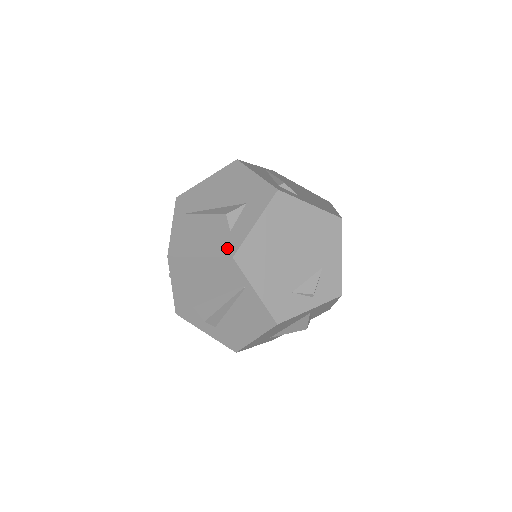
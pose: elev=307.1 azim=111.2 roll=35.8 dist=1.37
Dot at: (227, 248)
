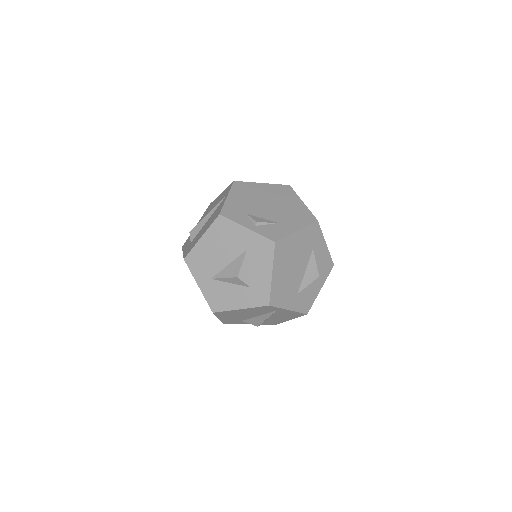
Dot at: occluded
